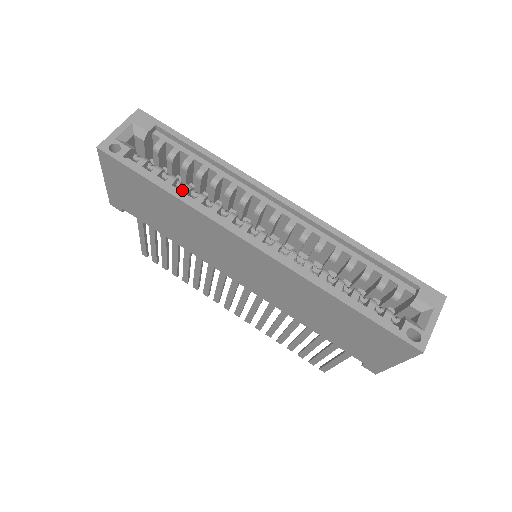
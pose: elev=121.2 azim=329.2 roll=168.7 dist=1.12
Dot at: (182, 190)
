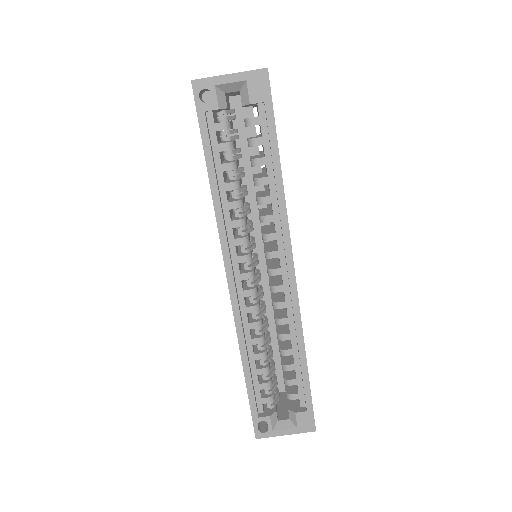
Dot at: (226, 184)
